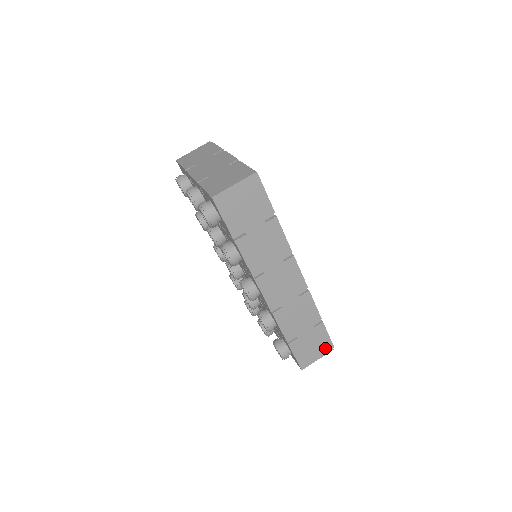
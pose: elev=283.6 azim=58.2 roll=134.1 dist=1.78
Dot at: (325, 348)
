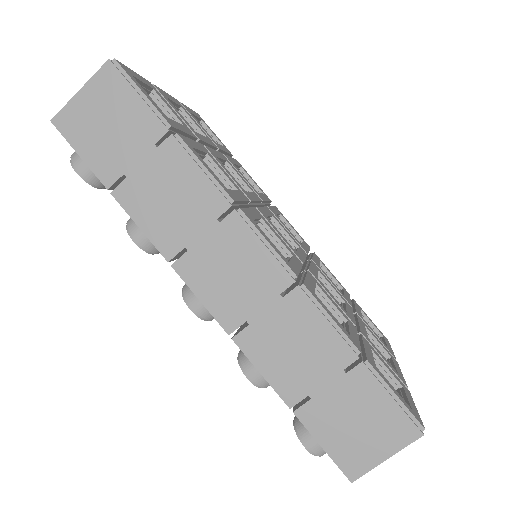
Dot at: (397, 429)
